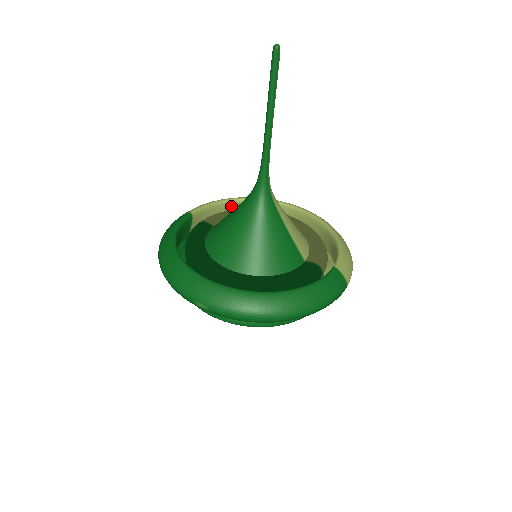
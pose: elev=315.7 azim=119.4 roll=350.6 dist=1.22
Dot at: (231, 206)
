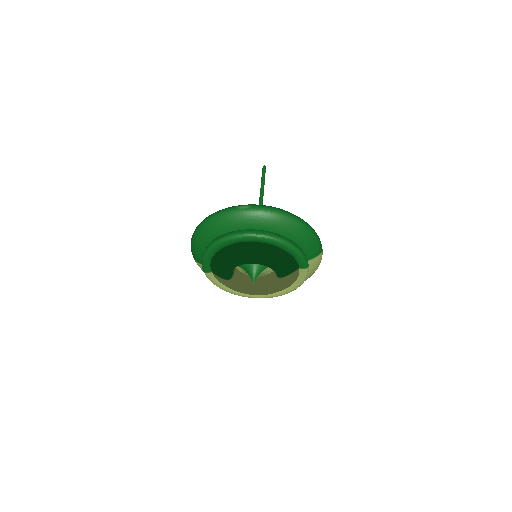
Dot at: occluded
